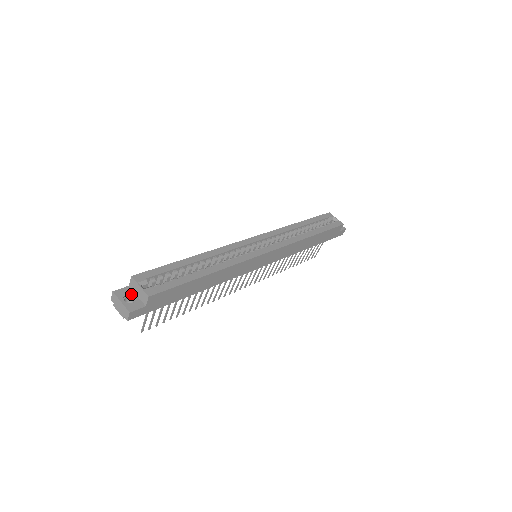
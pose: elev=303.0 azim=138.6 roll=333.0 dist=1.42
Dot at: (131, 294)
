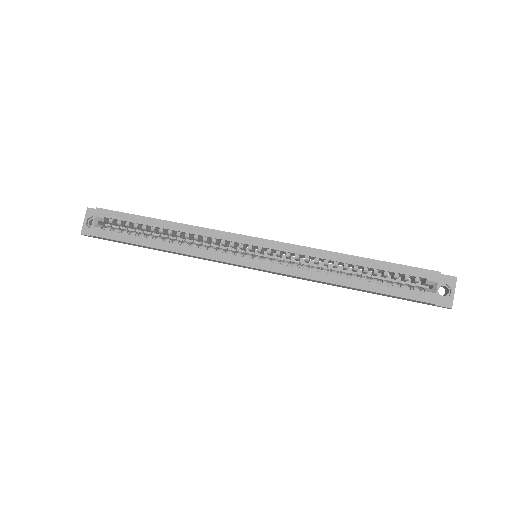
Dot at: occluded
